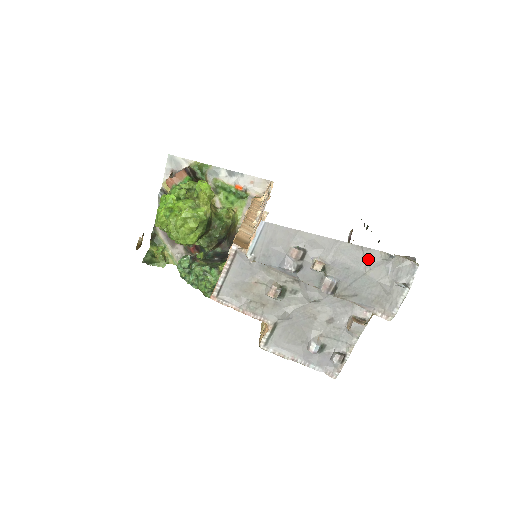
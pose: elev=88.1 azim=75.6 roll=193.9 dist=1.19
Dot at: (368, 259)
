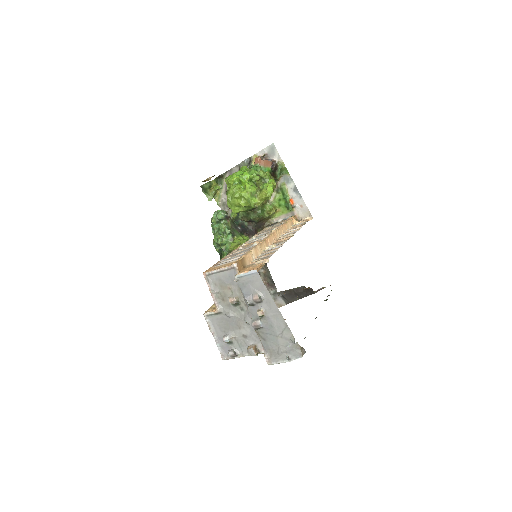
Dot at: (285, 332)
